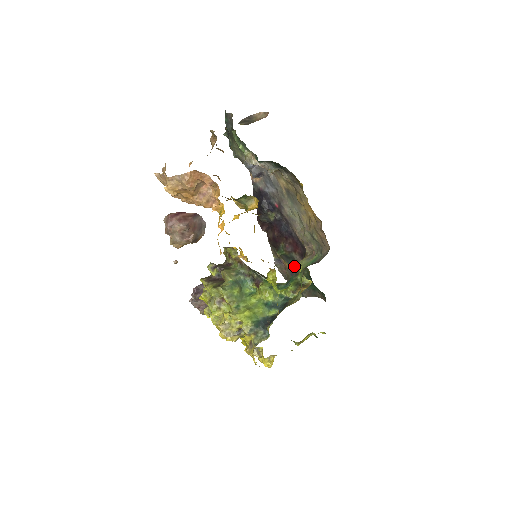
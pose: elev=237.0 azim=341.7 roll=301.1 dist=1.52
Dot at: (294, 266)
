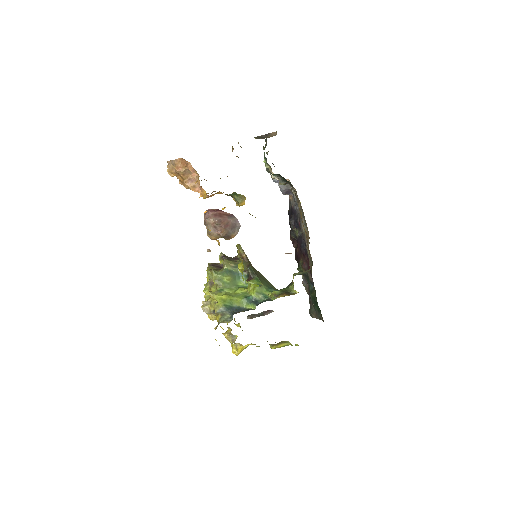
Dot at: (309, 285)
